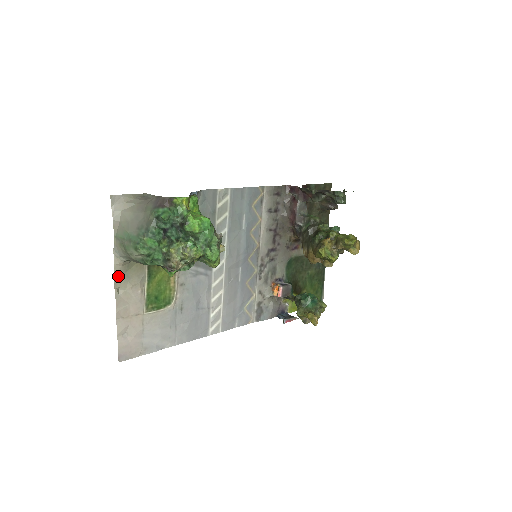
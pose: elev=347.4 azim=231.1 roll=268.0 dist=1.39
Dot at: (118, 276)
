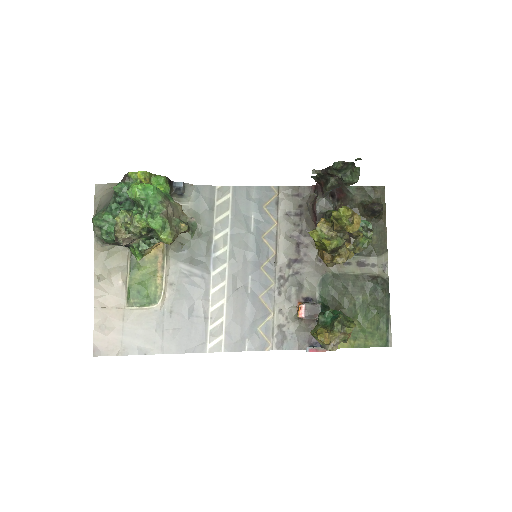
Dot at: (98, 262)
